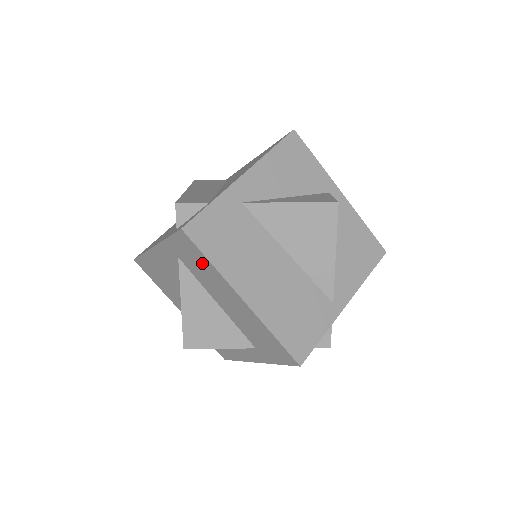
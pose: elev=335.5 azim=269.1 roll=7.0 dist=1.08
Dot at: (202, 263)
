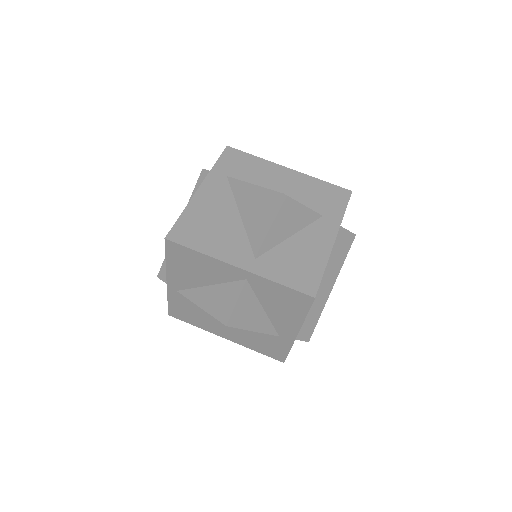
Dot at: (249, 162)
